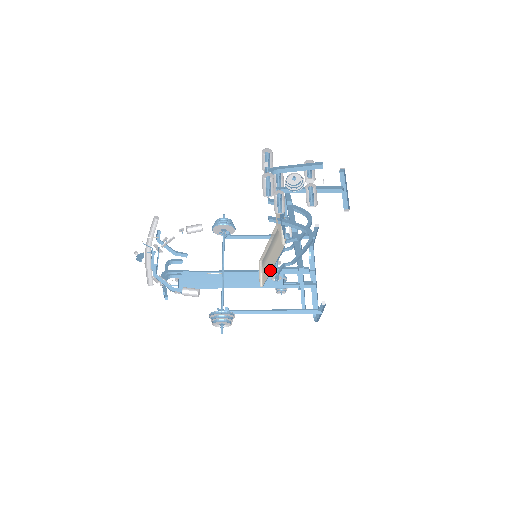
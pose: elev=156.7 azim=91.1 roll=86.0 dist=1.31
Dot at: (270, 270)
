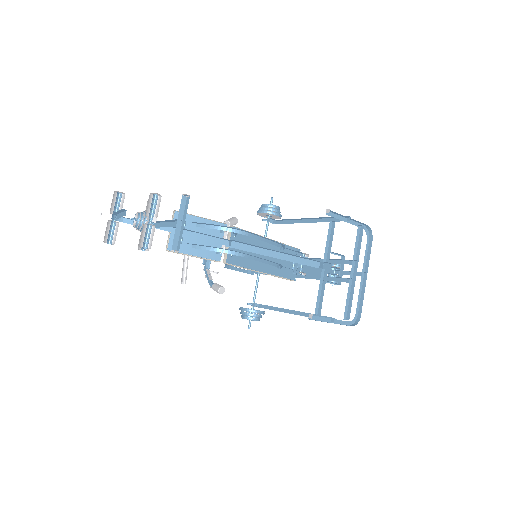
Dot at: (270, 271)
